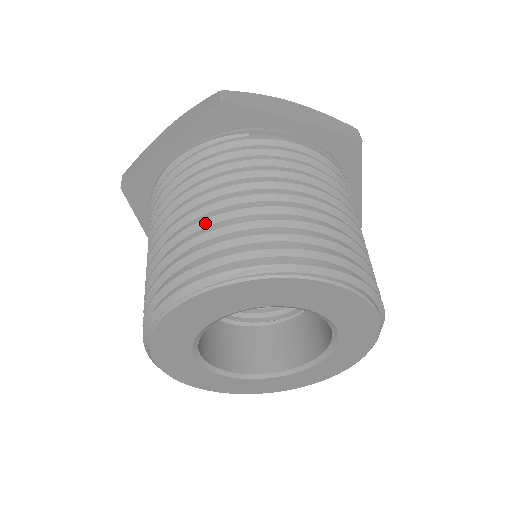
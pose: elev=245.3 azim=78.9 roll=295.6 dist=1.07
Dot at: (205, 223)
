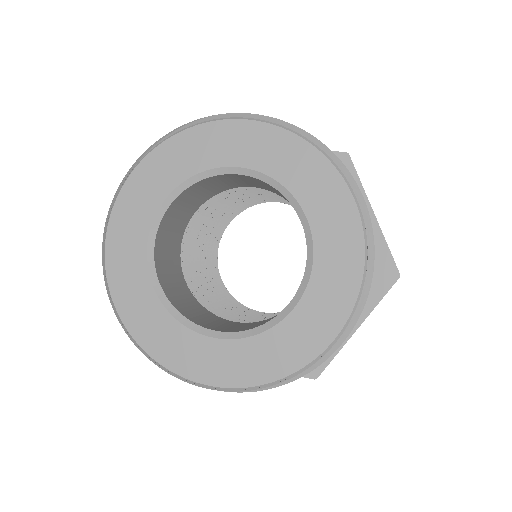
Dot at: occluded
